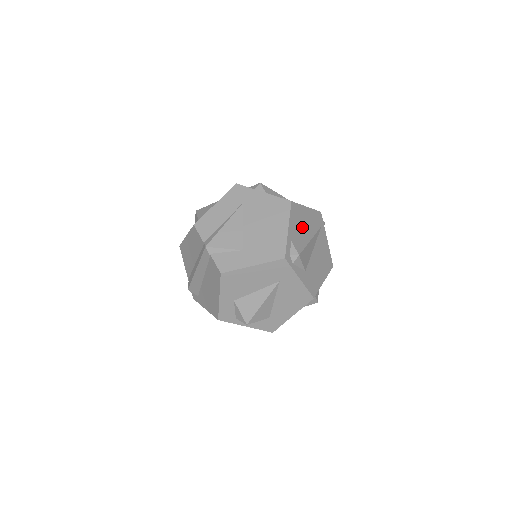
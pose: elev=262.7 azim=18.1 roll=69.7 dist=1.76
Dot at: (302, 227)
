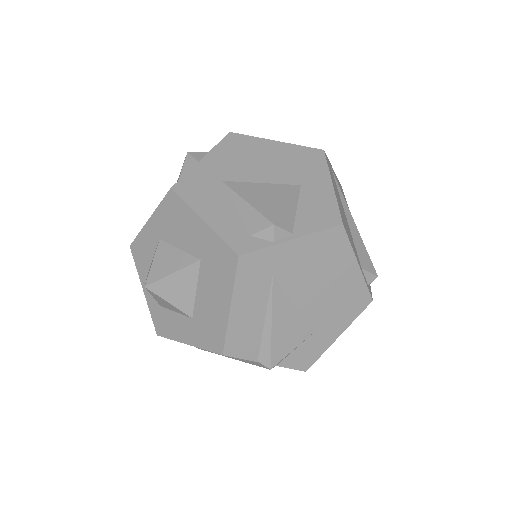
Dot at: (347, 224)
